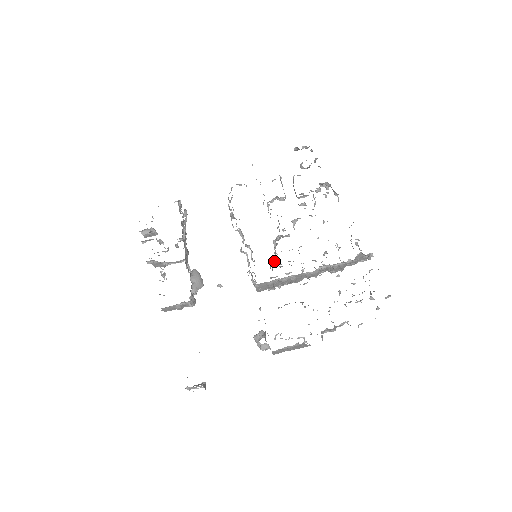
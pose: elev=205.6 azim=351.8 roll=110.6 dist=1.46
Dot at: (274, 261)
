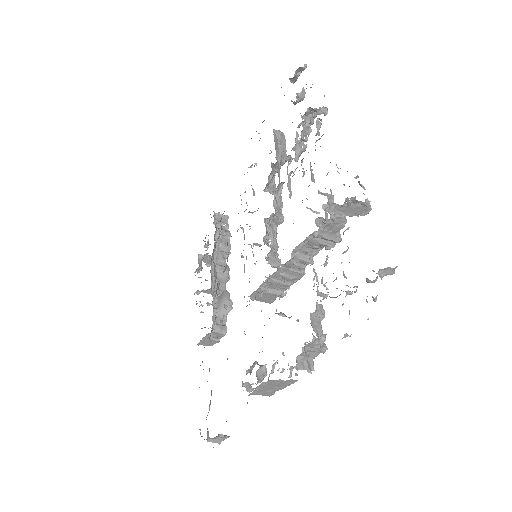
Dot at: (268, 257)
